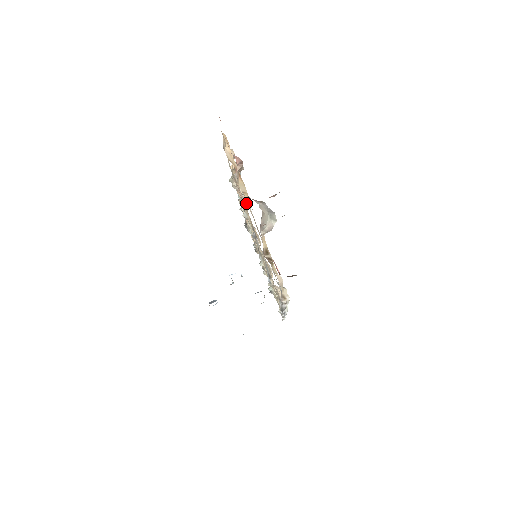
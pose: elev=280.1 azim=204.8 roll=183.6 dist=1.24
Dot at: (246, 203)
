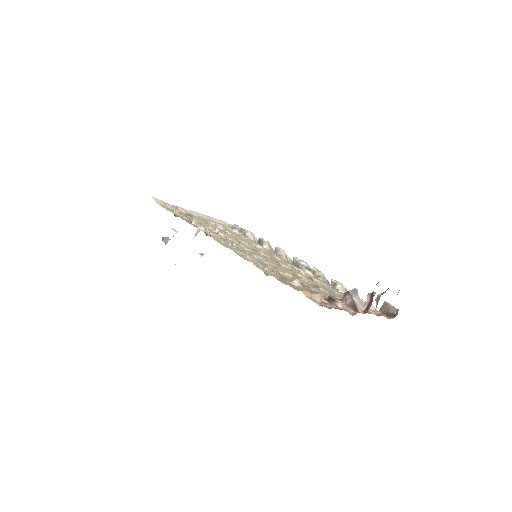
Dot at: (172, 208)
